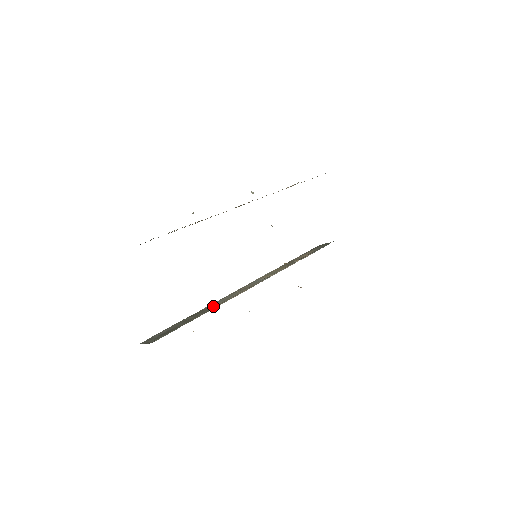
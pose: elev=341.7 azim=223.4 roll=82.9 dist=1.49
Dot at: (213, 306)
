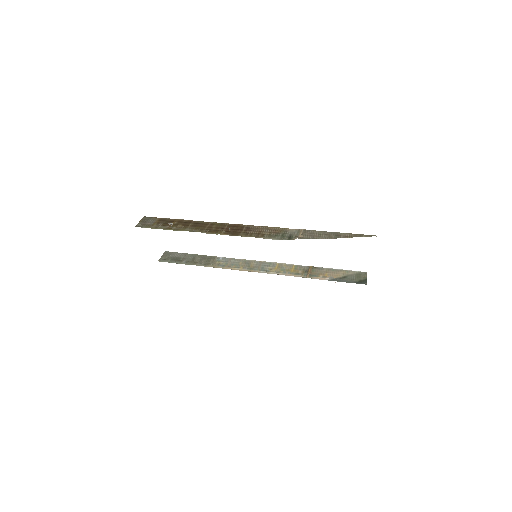
Dot at: (216, 262)
